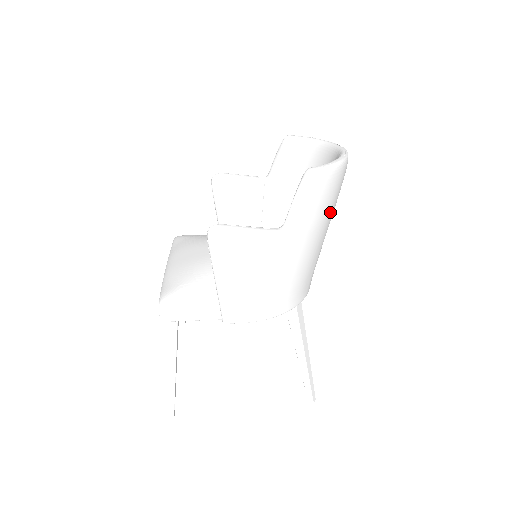
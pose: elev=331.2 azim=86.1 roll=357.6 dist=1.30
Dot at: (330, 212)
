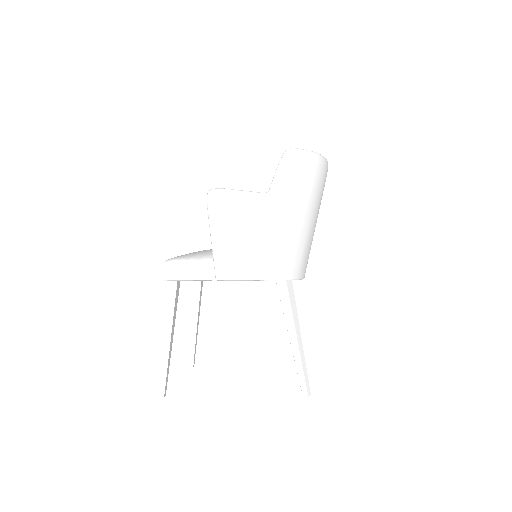
Dot at: (312, 195)
